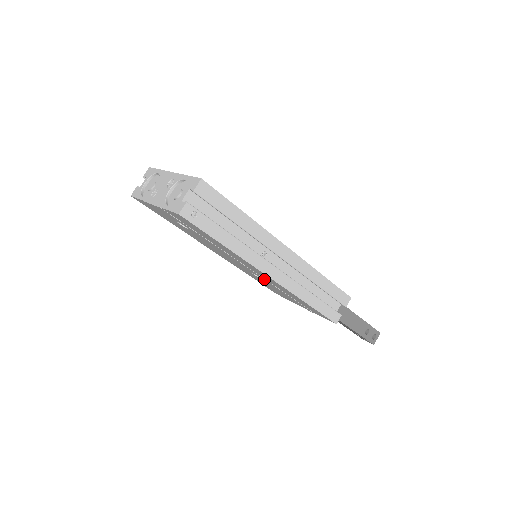
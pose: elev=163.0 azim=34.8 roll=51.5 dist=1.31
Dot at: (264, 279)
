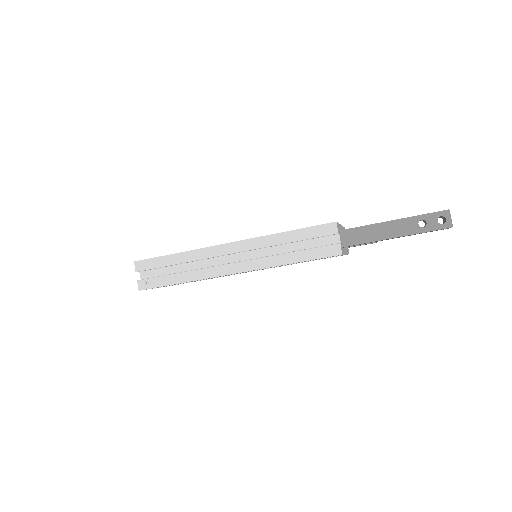
Dot at: occluded
